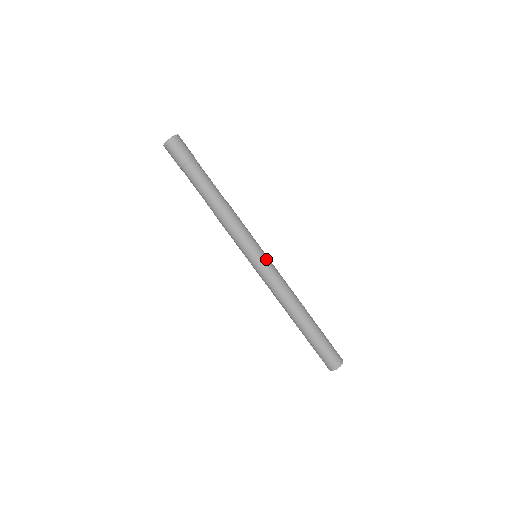
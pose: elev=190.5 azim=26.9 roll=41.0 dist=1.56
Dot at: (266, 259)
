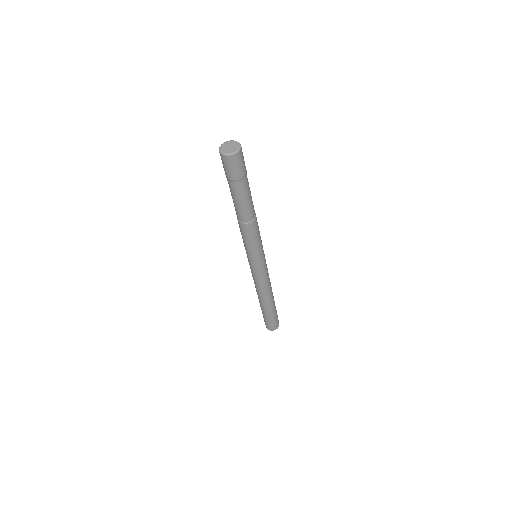
Dot at: occluded
